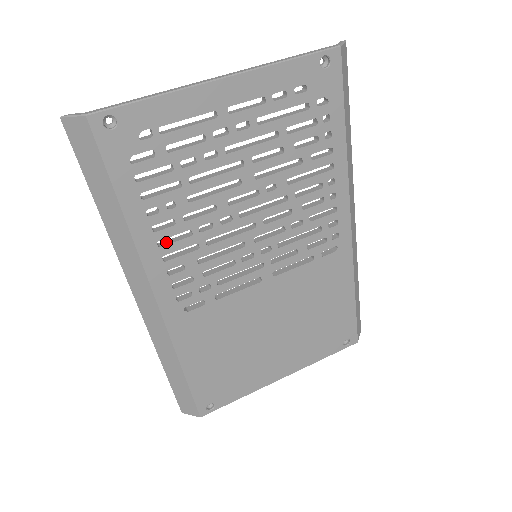
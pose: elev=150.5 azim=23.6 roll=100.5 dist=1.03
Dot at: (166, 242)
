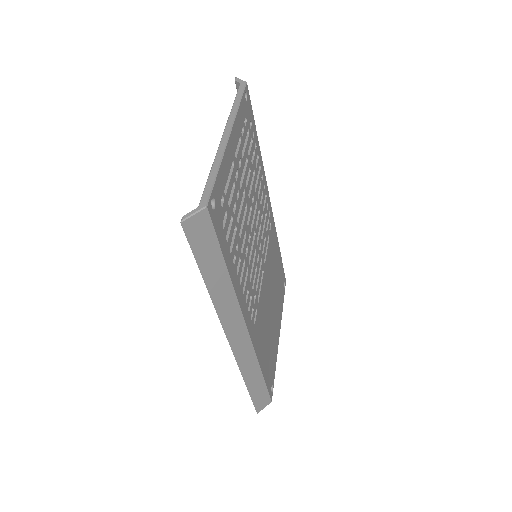
Dot at: occluded
